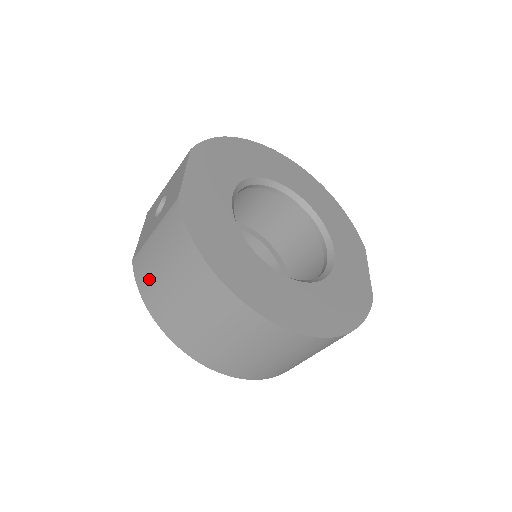
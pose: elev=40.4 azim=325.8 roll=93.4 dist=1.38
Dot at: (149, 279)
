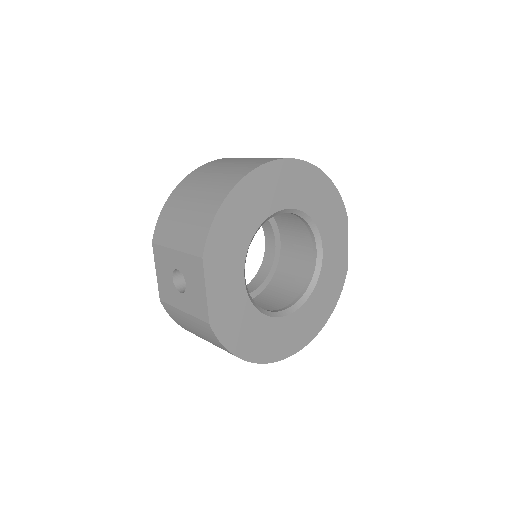
Dot at: (184, 326)
